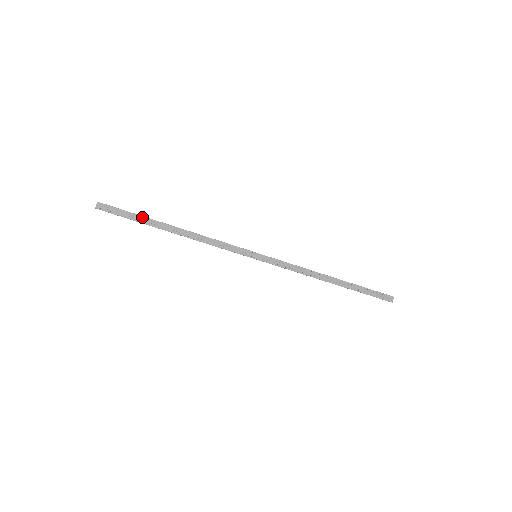
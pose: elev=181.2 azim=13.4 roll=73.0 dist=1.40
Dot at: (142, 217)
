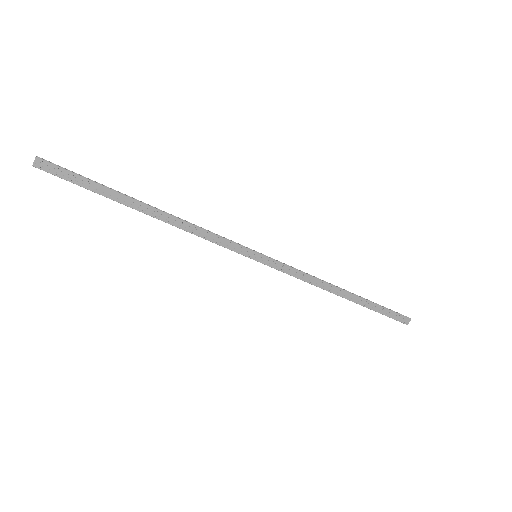
Dot at: (104, 187)
